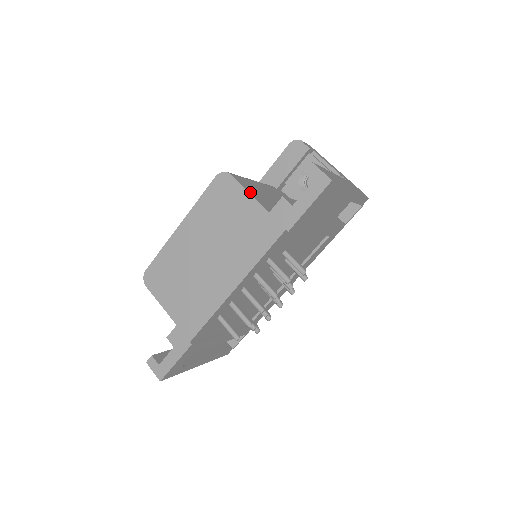
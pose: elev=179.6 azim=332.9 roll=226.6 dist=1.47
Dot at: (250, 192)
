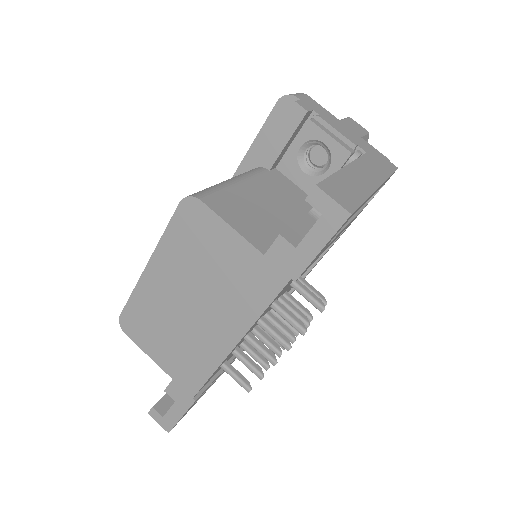
Dot at: (232, 224)
